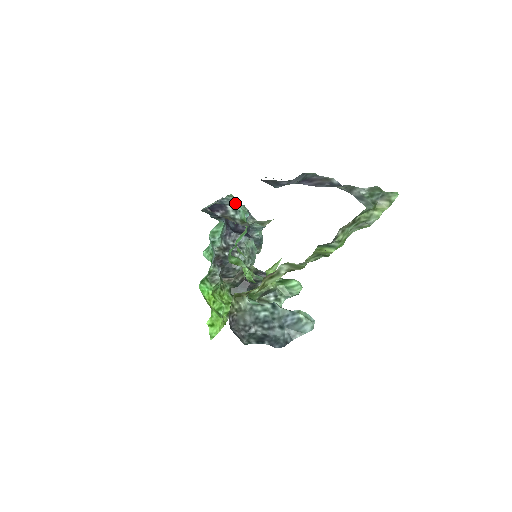
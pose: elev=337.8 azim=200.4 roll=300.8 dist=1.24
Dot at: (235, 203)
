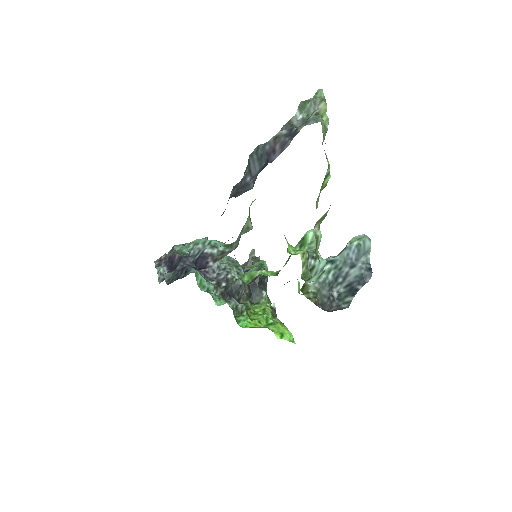
Dot at: (201, 244)
